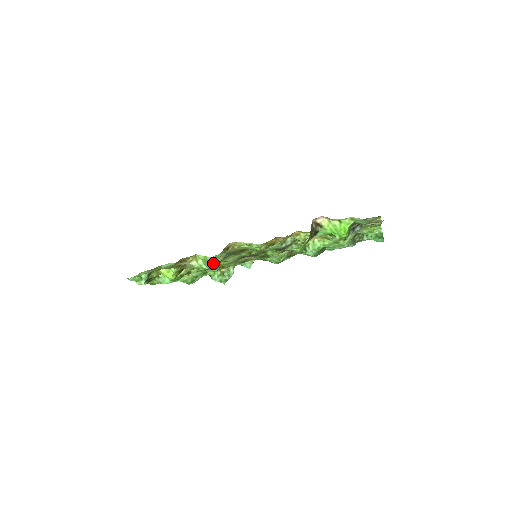
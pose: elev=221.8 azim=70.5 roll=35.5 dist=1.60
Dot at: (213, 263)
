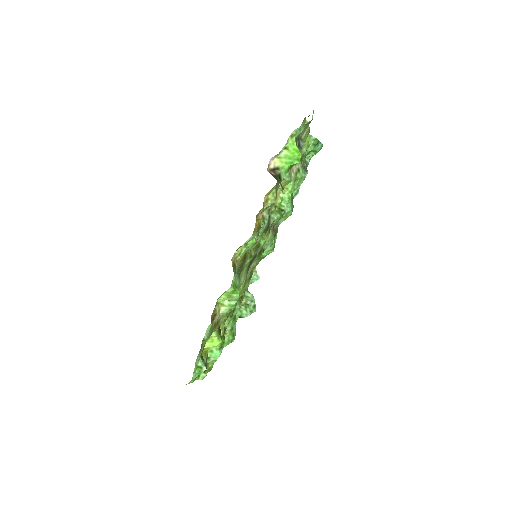
Dot at: (236, 290)
